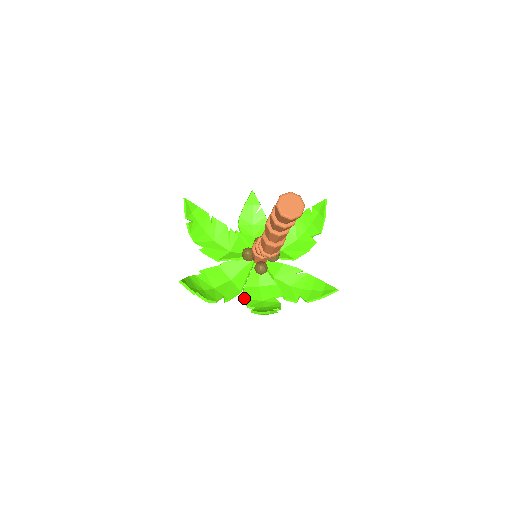
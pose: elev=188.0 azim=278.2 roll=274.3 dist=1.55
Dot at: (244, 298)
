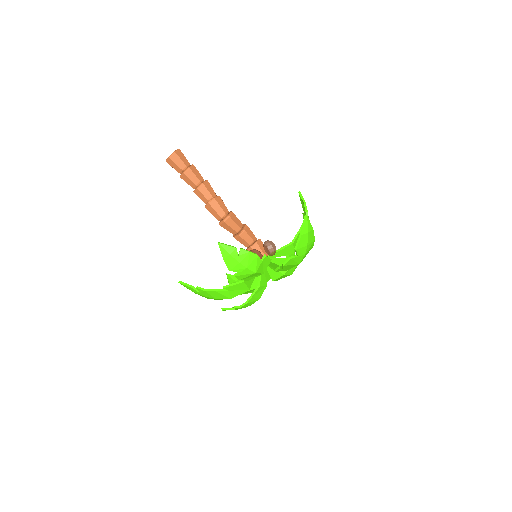
Dot at: (239, 278)
